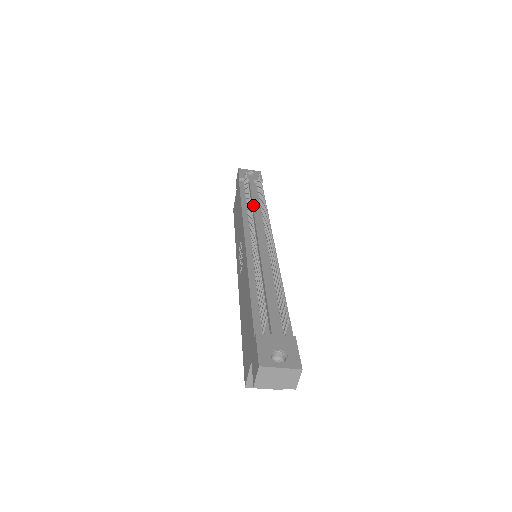
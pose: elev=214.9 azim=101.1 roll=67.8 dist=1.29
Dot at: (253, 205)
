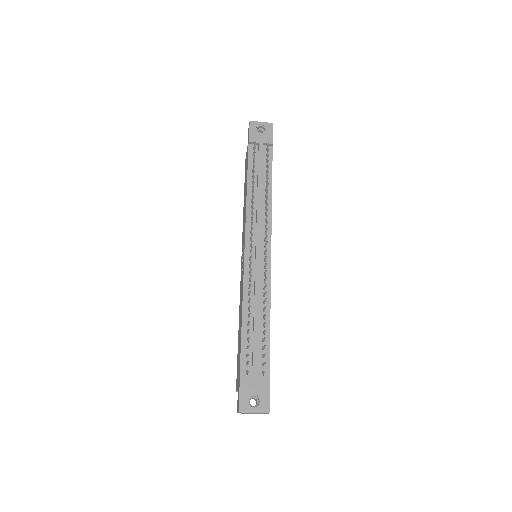
Dot at: (257, 194)
